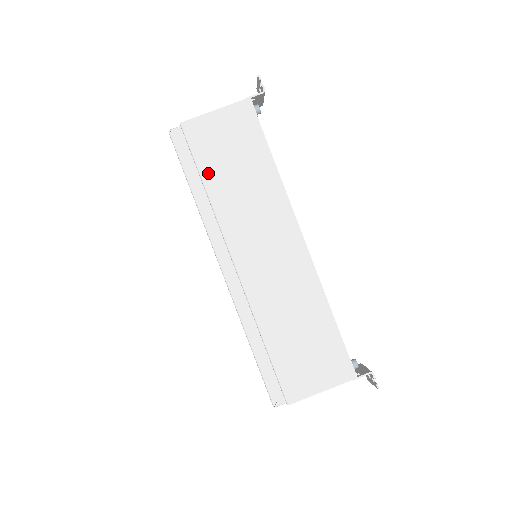
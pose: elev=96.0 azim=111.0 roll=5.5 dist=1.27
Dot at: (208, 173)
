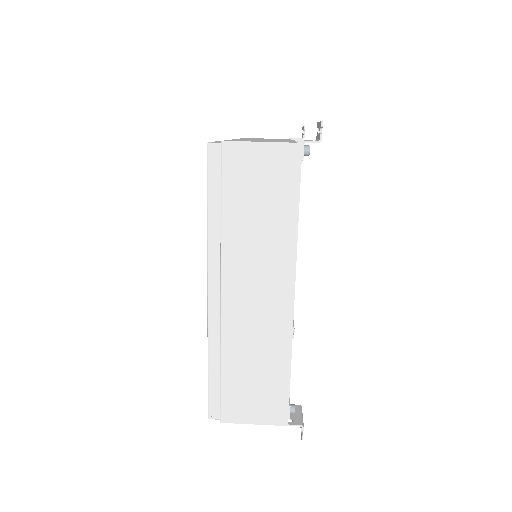
Dot at: (230, 202)
